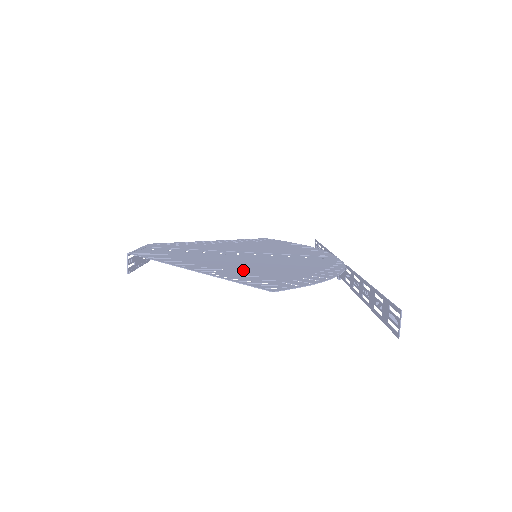
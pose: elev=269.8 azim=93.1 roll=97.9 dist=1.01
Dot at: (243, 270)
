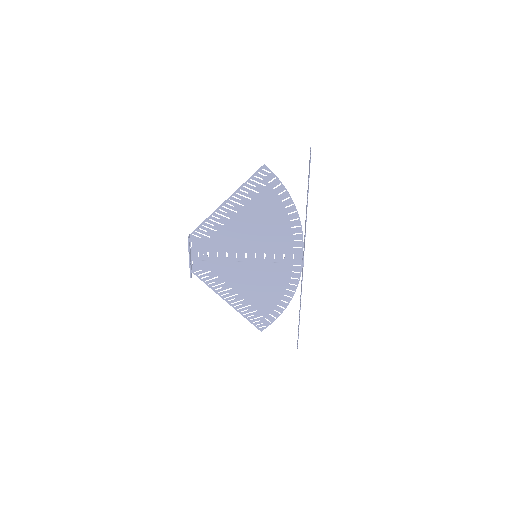
Dot at: (251, 205)
